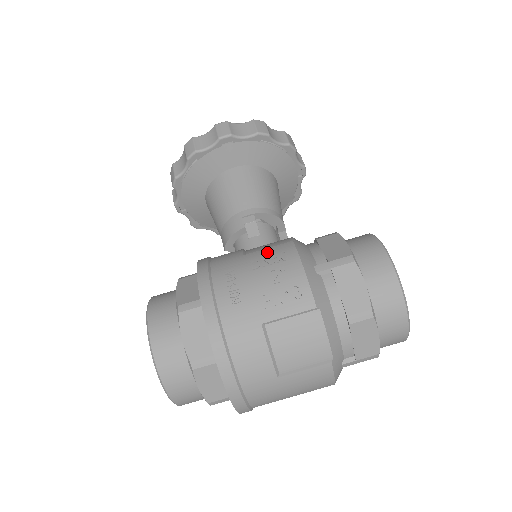
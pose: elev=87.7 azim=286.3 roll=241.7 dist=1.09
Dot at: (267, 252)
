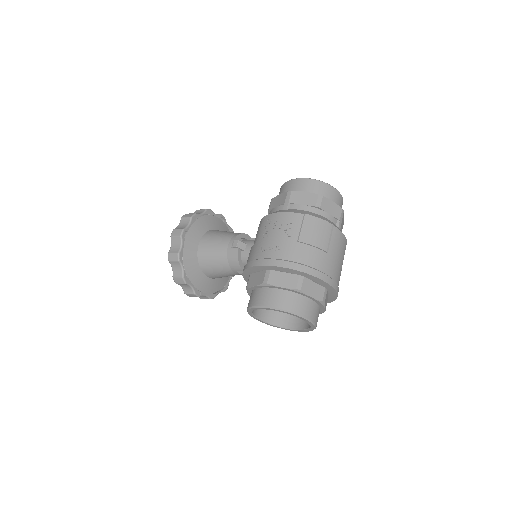
Dot at: (262, 229)
